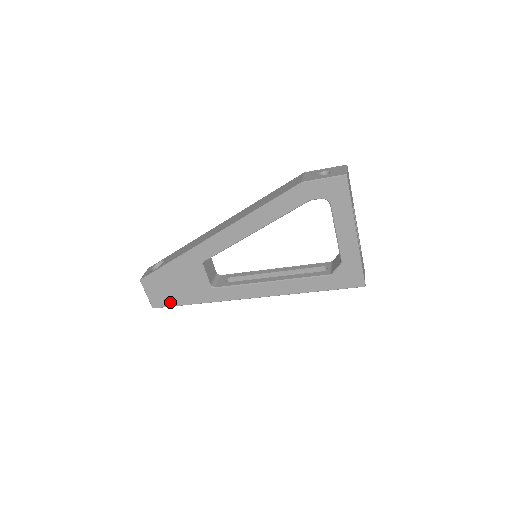
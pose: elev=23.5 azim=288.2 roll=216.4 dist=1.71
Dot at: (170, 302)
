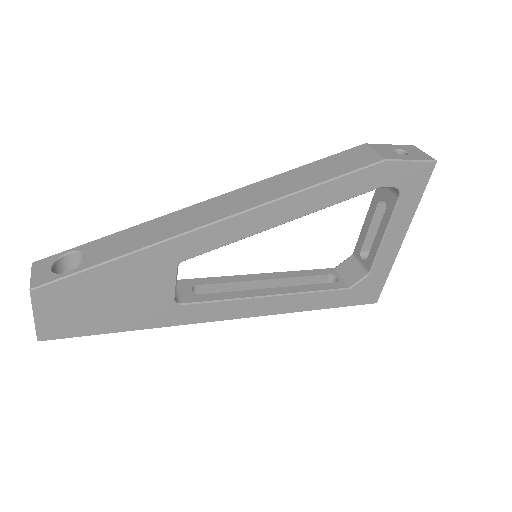
Dot at: (83, 329)
